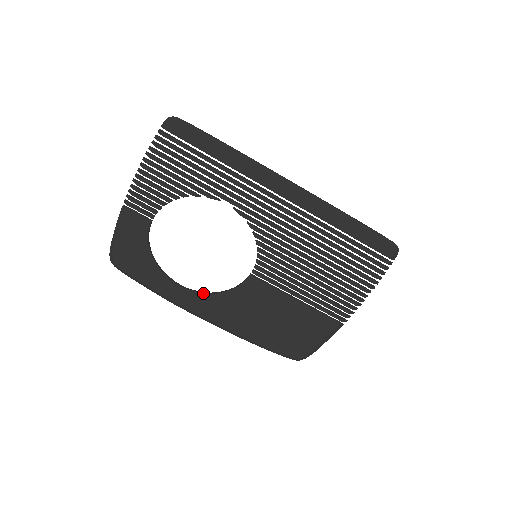
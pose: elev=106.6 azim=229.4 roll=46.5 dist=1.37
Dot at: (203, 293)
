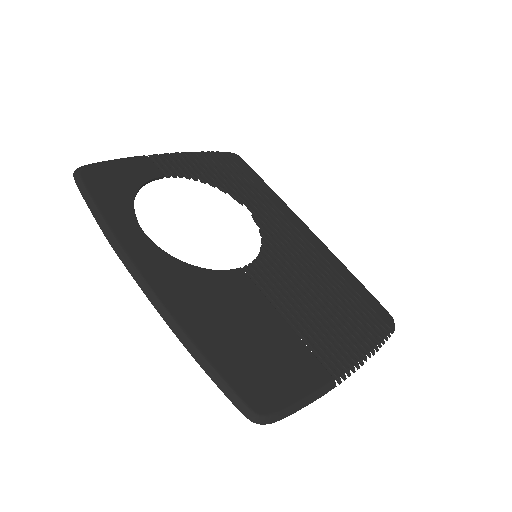
Dot at: occluded
